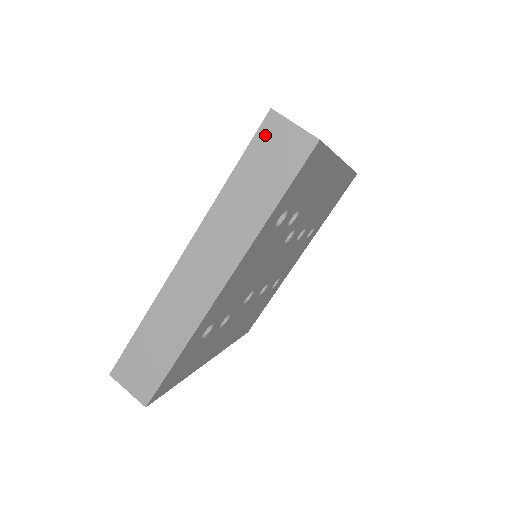
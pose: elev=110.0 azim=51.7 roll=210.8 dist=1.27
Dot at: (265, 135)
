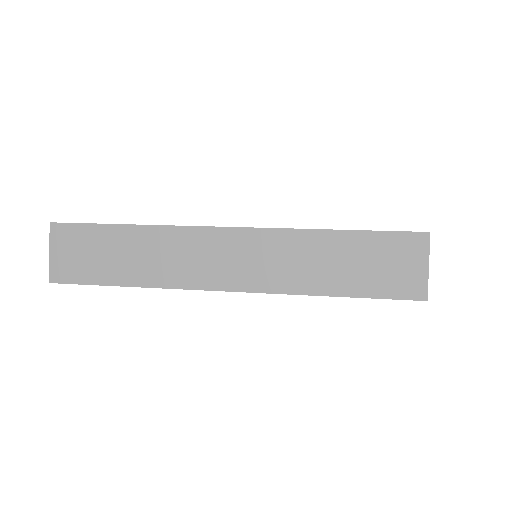
Dot at: (400, 242)
